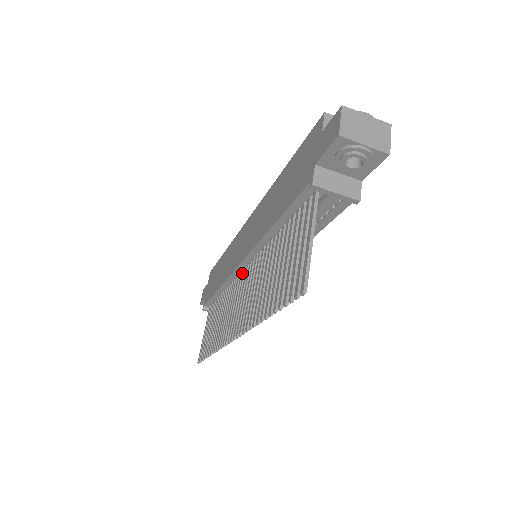
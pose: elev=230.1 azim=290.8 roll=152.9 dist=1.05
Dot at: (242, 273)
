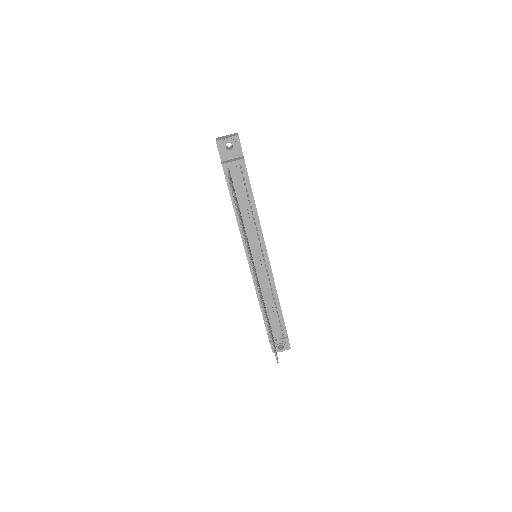
Dot at: occluded
